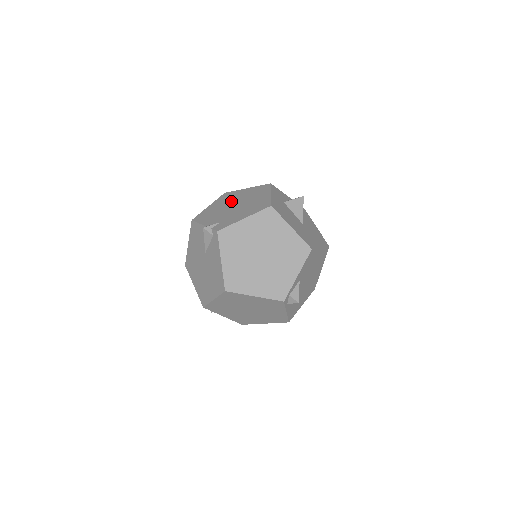
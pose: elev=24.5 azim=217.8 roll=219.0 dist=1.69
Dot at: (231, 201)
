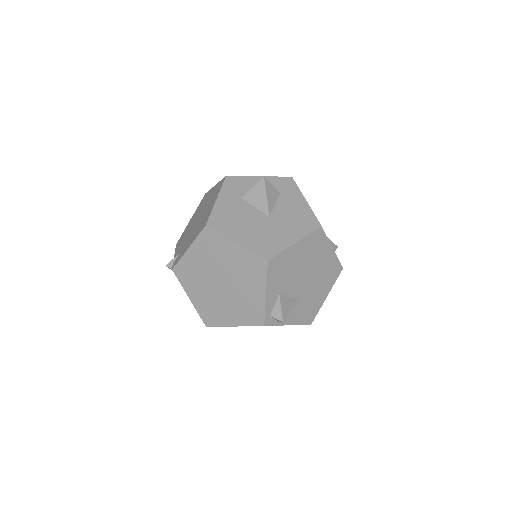
Dot at: (199, 212)
